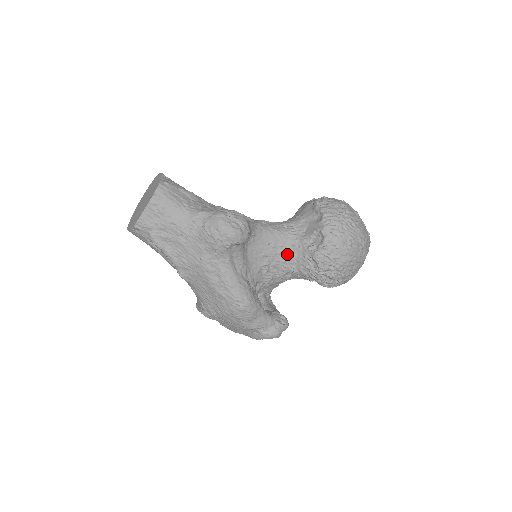
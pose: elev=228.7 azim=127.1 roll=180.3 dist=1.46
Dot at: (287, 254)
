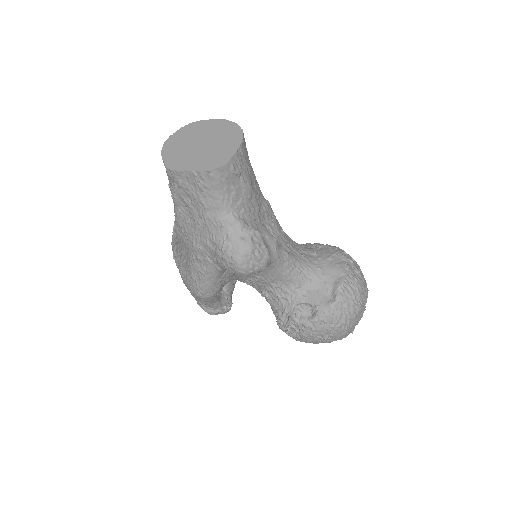
Dot at: (277, 290)
